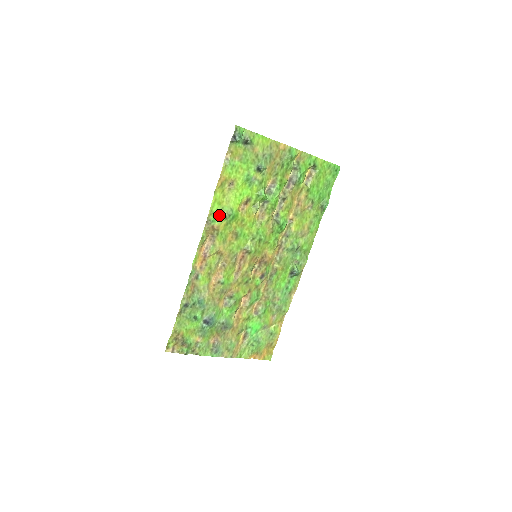
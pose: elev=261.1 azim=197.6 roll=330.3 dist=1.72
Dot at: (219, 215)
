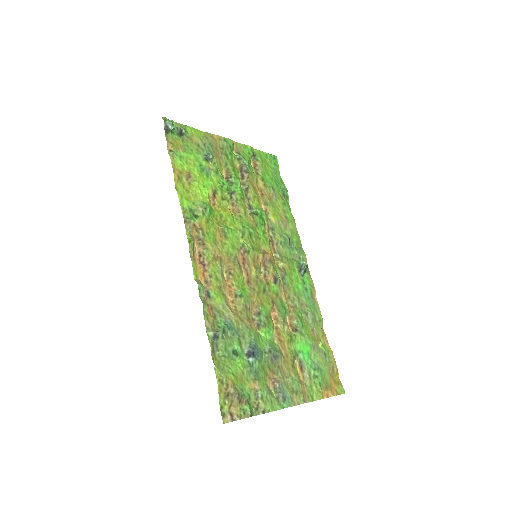
Dot at: (194, 212)
